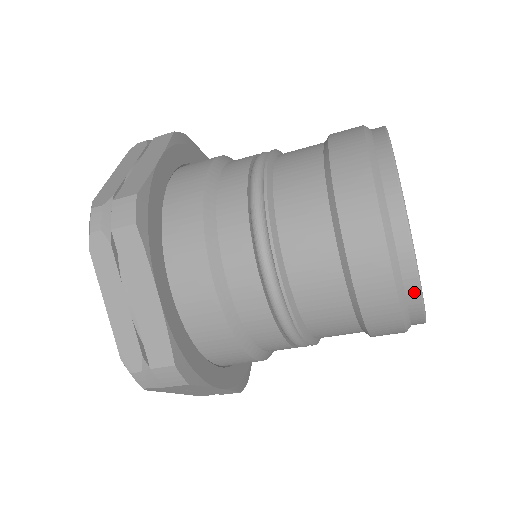
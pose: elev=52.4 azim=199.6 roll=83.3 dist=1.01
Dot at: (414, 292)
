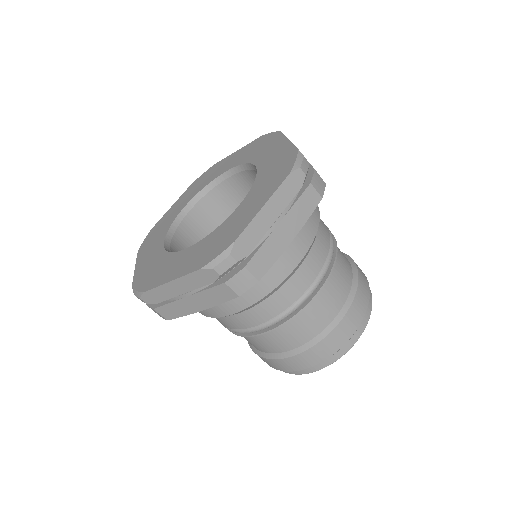
Dot at: occluded
